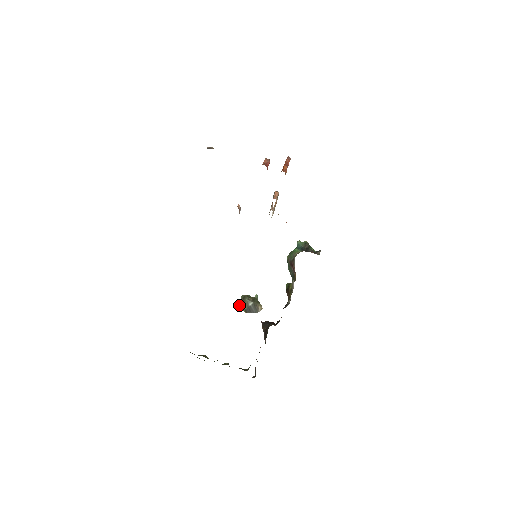
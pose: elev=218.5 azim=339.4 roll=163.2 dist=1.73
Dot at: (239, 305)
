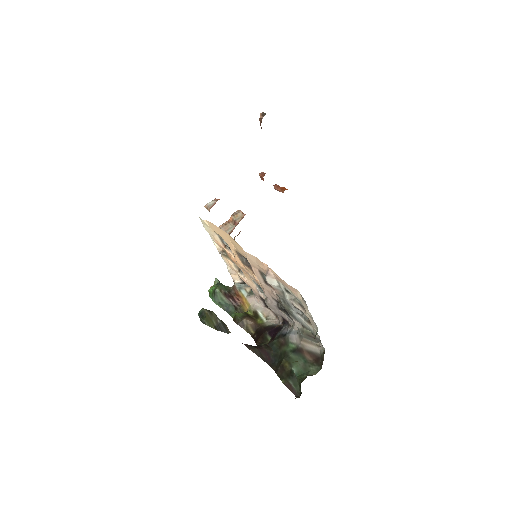
Dot at: (205, 318)
